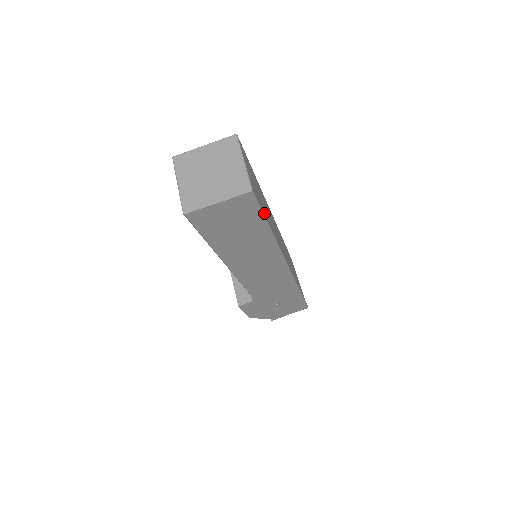
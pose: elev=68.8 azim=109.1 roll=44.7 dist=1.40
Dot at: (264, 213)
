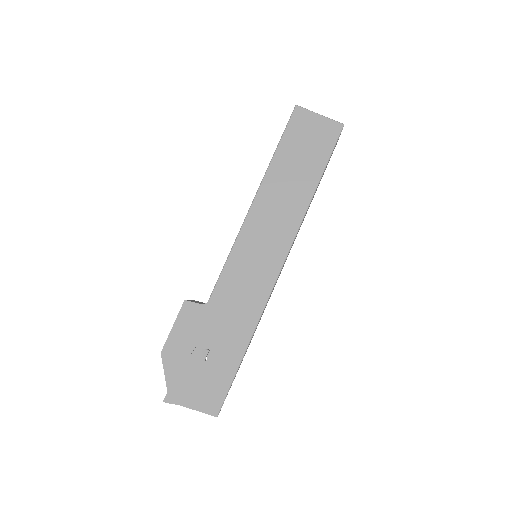
Dot at: occluded
